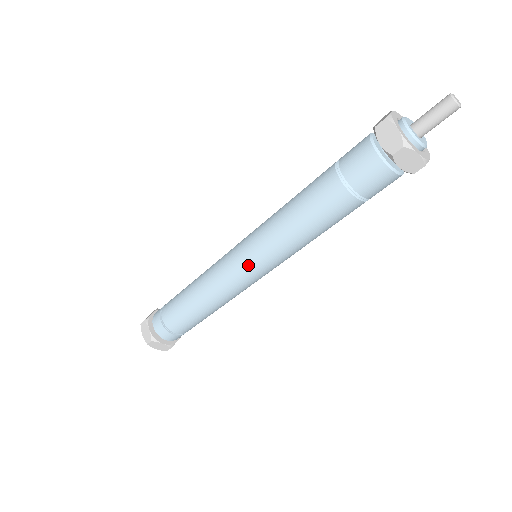
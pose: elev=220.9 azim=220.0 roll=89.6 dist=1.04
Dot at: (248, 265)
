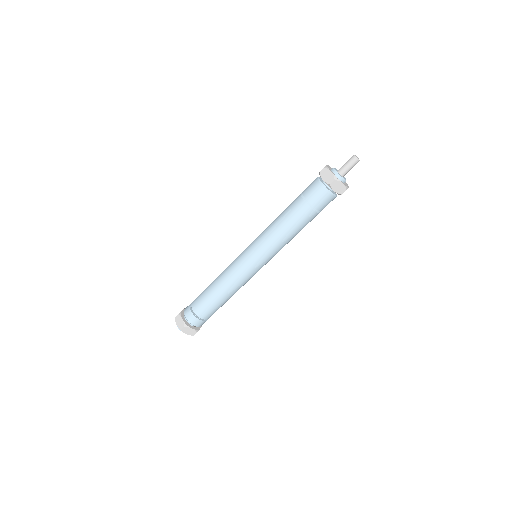
Dot at: (253, 259)
